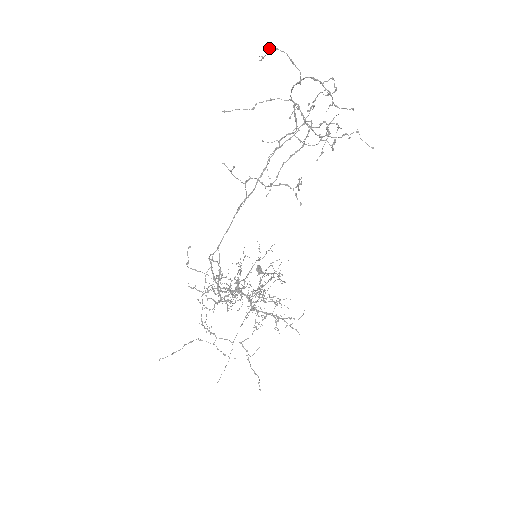
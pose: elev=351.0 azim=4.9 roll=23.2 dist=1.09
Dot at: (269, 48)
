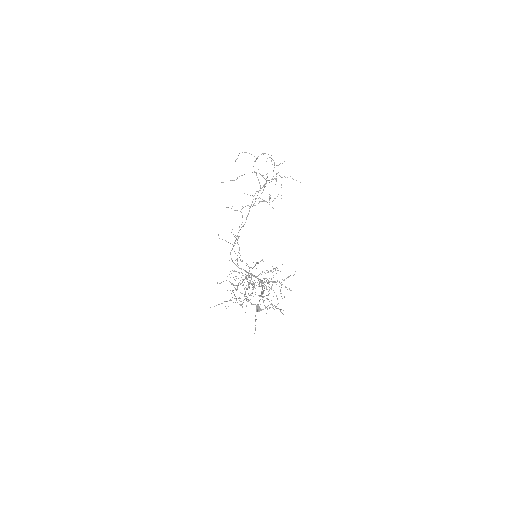
Dot at: (238, 155)
